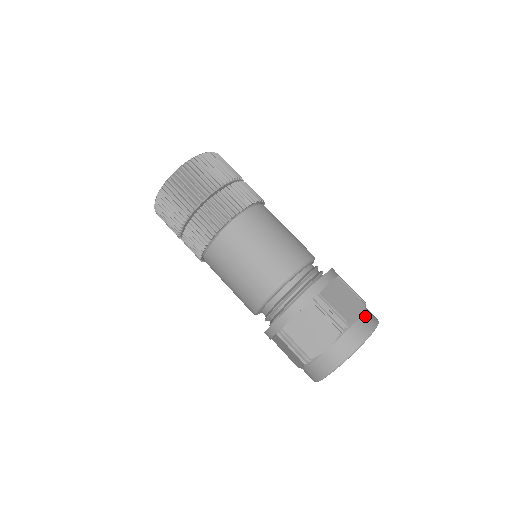
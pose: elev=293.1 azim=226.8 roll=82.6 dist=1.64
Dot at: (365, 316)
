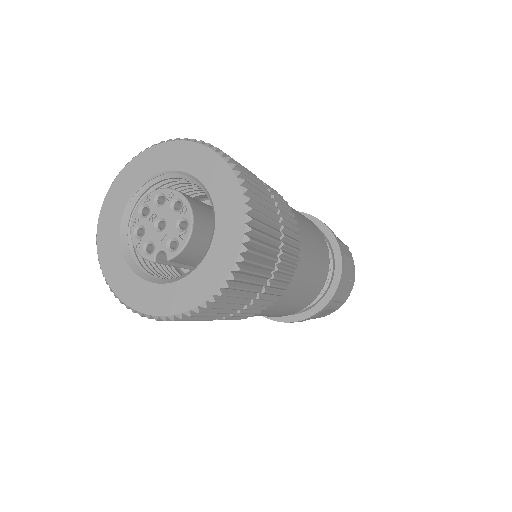
Dot at: (352, 274)
